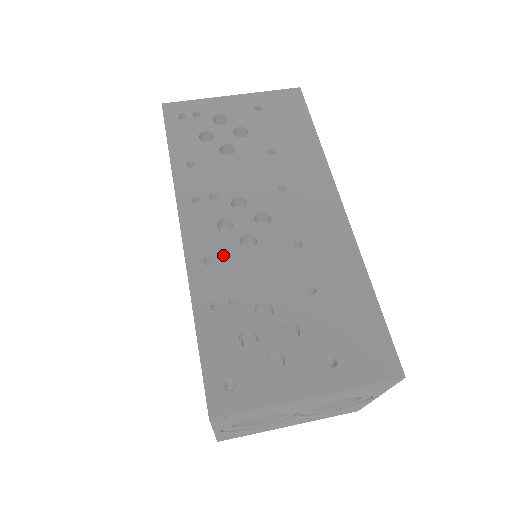
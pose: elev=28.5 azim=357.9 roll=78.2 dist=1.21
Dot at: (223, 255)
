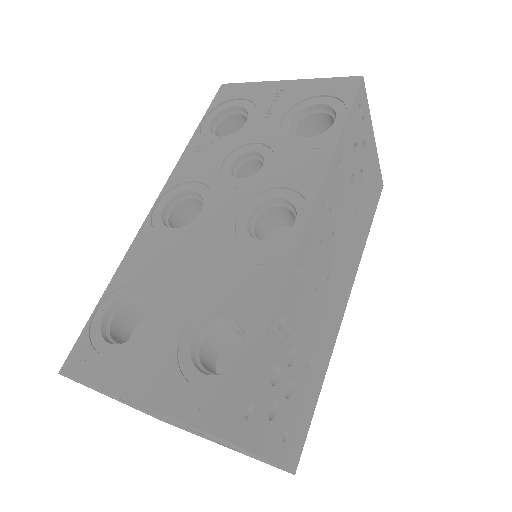
Dot at: (307, 278)
